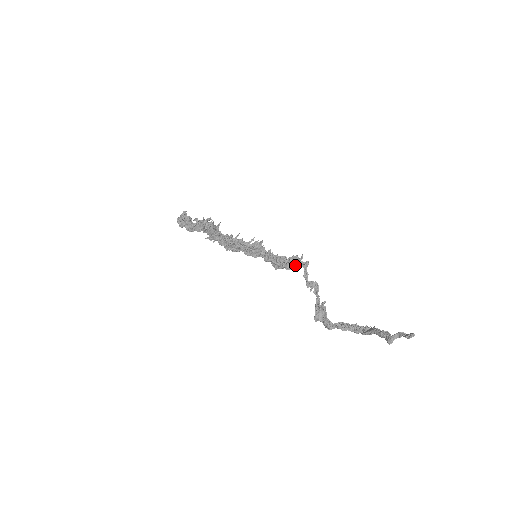
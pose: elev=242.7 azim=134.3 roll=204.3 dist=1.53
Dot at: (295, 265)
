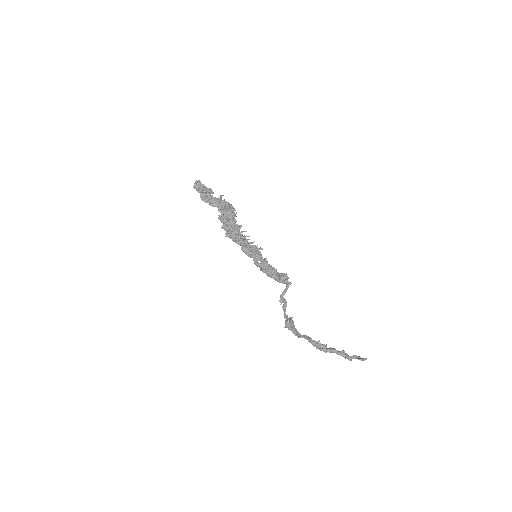
Dot at: (284, 280)
